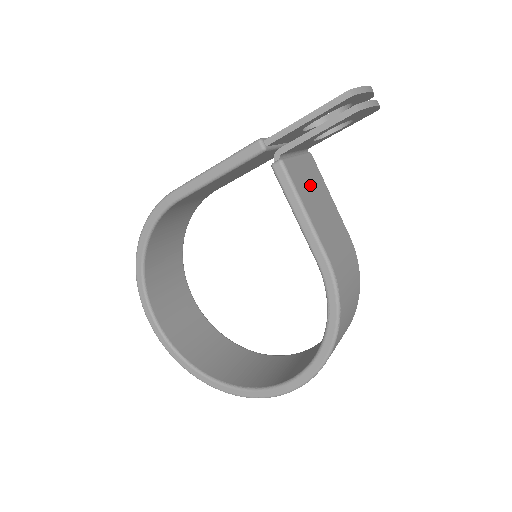
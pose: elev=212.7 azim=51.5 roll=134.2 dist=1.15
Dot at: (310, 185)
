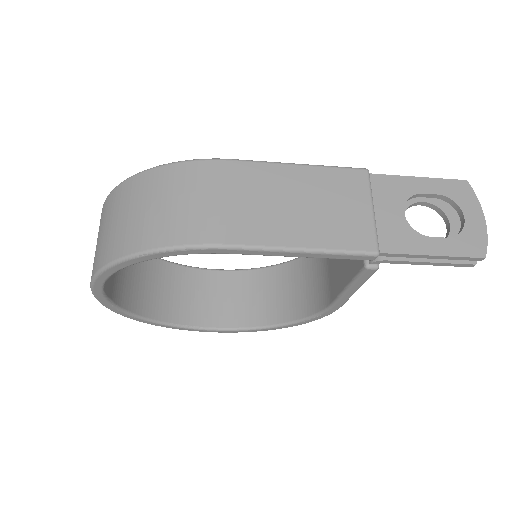
Dot at: occluded
